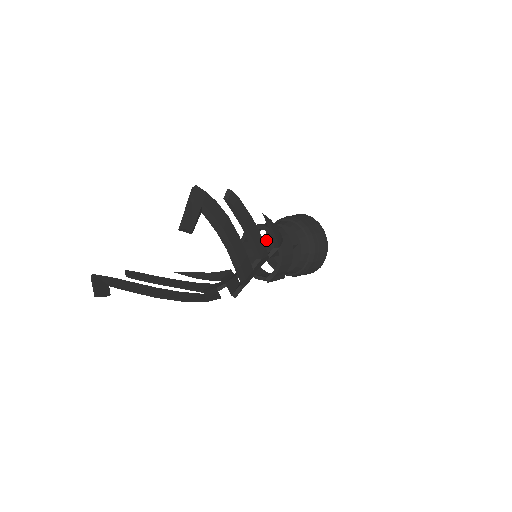
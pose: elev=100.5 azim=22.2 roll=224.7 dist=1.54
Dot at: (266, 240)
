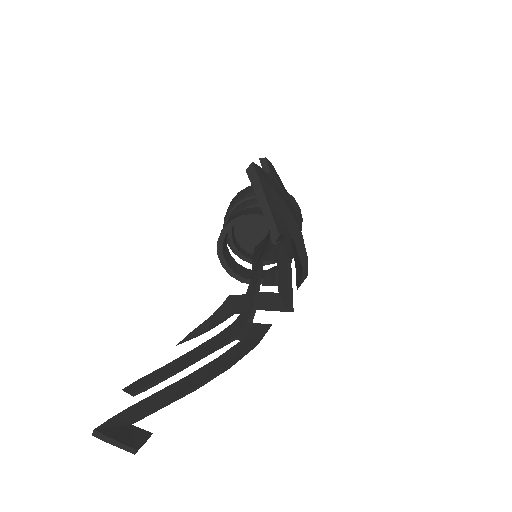
Dot at: (232, 239)
